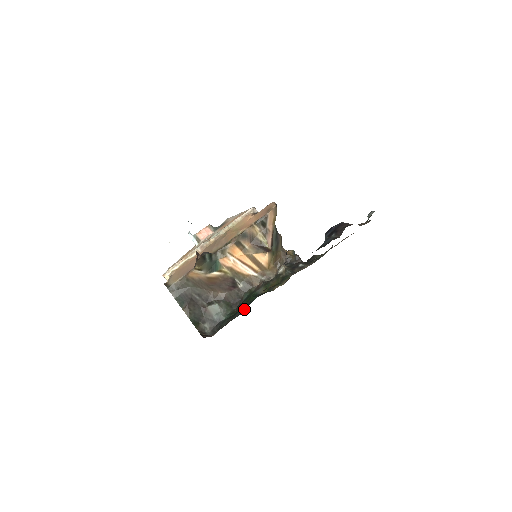
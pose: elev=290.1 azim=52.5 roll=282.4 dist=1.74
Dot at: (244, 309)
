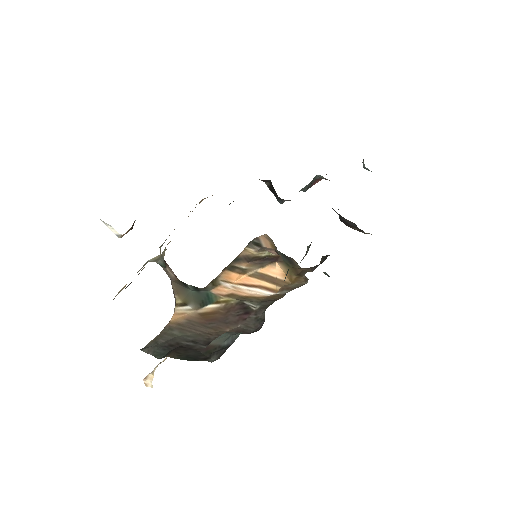
Dot at: occluded
